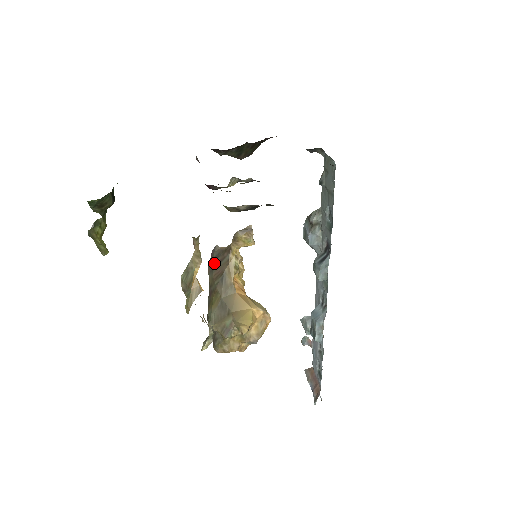
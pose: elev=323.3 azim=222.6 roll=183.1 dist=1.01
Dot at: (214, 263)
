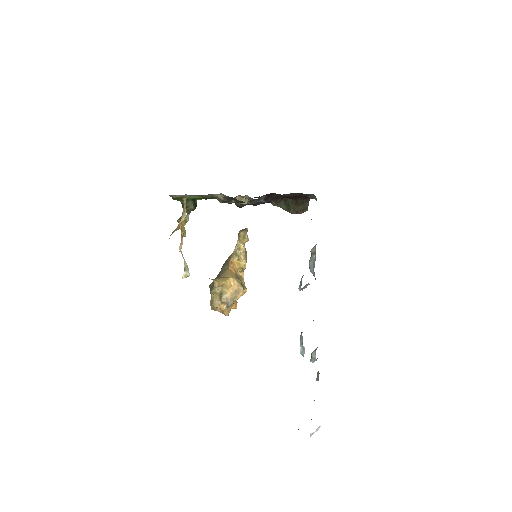
Dot at: occluded
